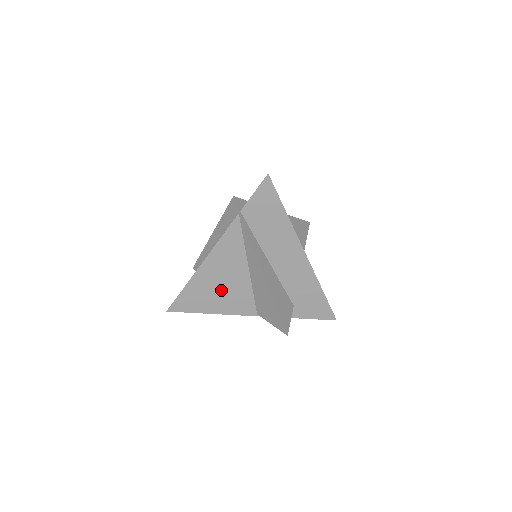
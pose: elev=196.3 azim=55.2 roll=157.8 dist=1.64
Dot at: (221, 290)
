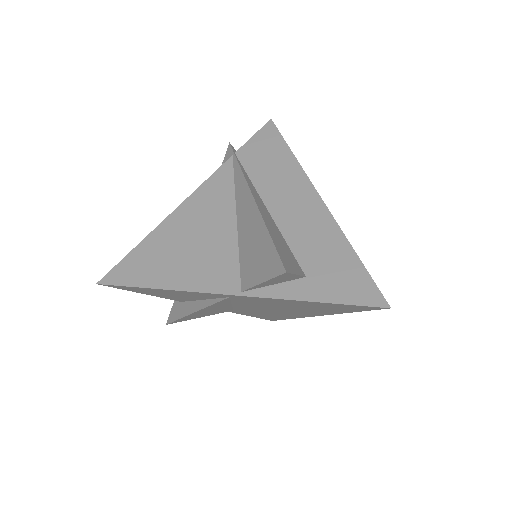
Dot at: (190, 250)
